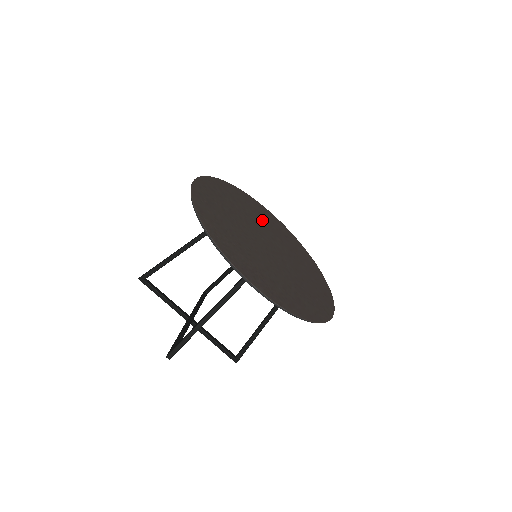
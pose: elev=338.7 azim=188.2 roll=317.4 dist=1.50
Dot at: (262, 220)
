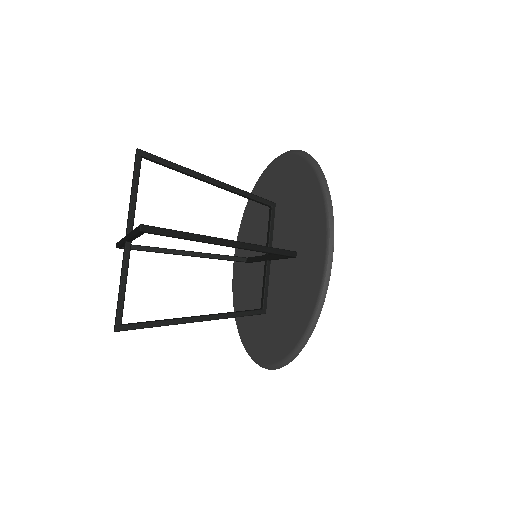
Dot at: occluded
